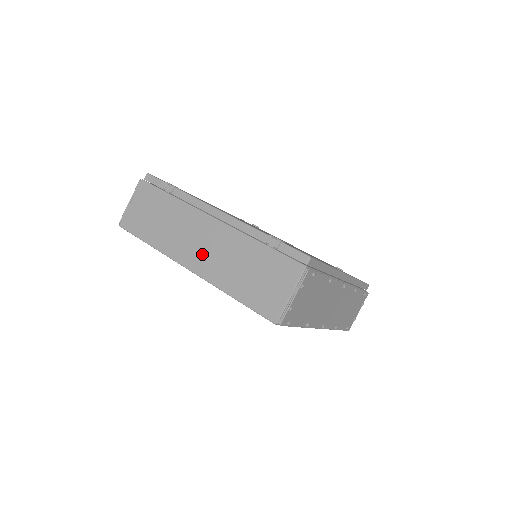
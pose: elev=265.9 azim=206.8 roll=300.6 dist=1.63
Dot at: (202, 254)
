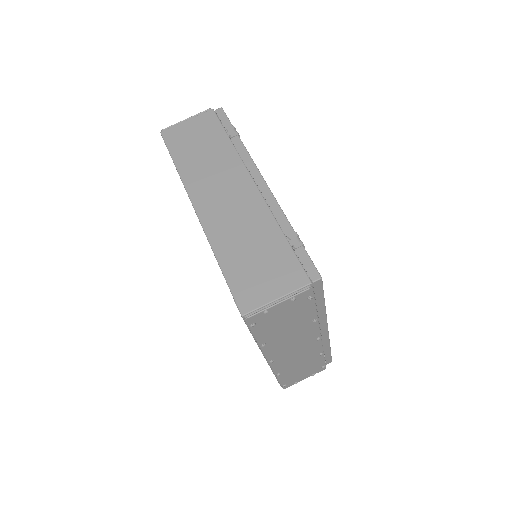
Dot at: (219, 206)
